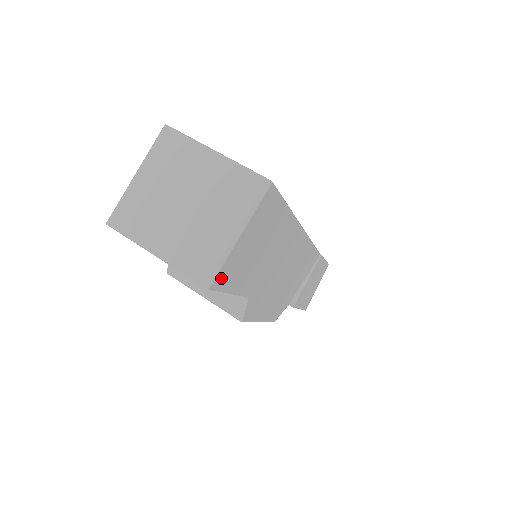
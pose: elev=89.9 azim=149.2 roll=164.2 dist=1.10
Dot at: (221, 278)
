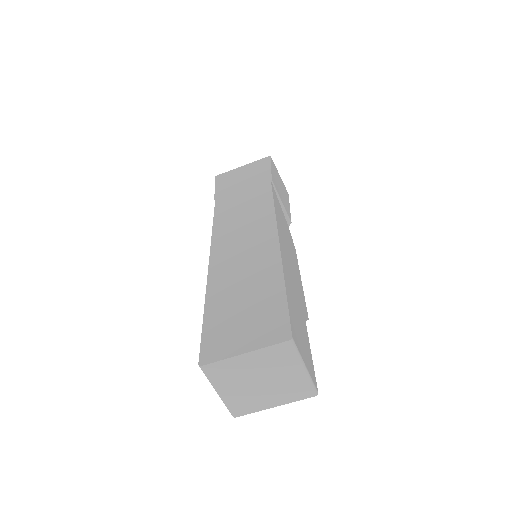
Dot at: (314, 378)
